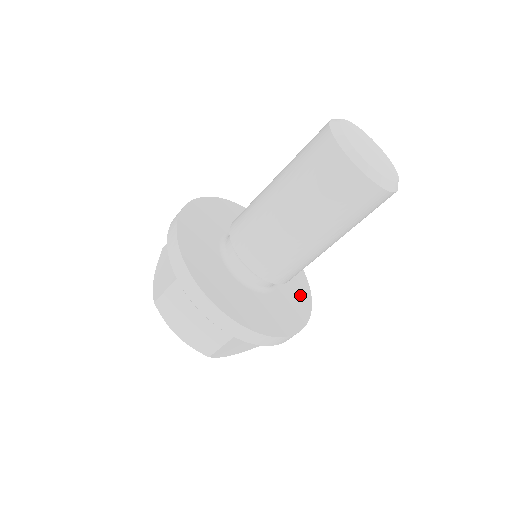
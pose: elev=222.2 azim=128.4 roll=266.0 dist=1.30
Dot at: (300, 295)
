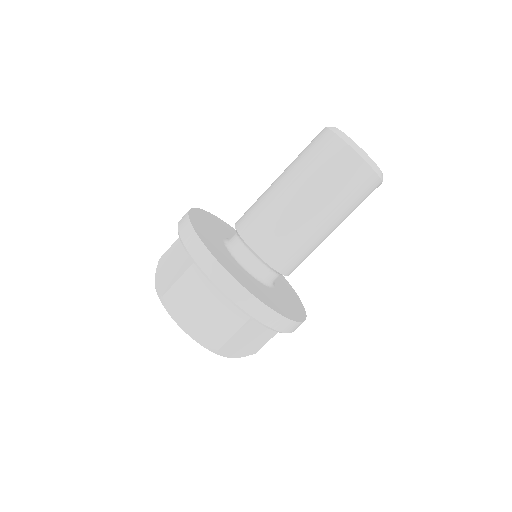
Dot at: occluded
